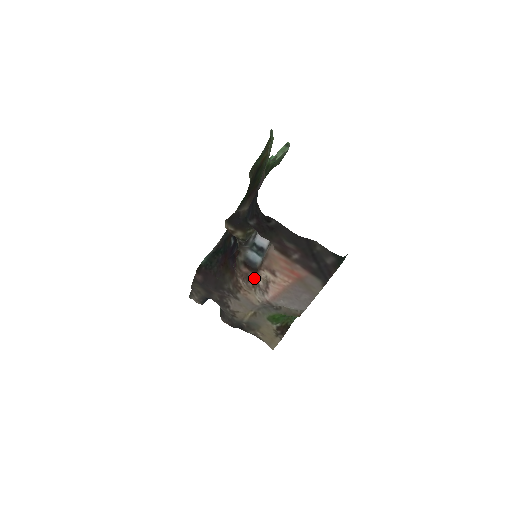
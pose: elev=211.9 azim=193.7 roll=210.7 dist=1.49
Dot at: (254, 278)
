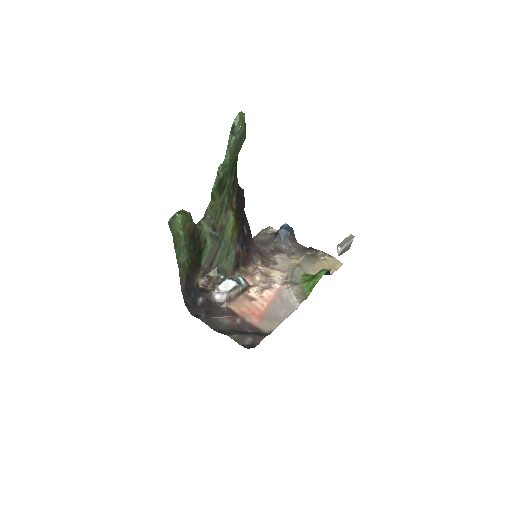
Dot at: (256, 283)
